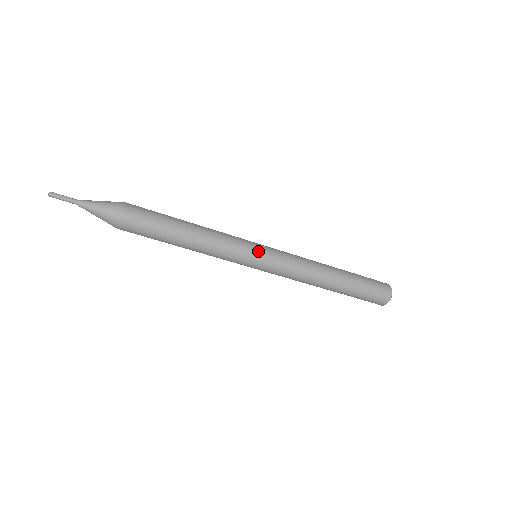
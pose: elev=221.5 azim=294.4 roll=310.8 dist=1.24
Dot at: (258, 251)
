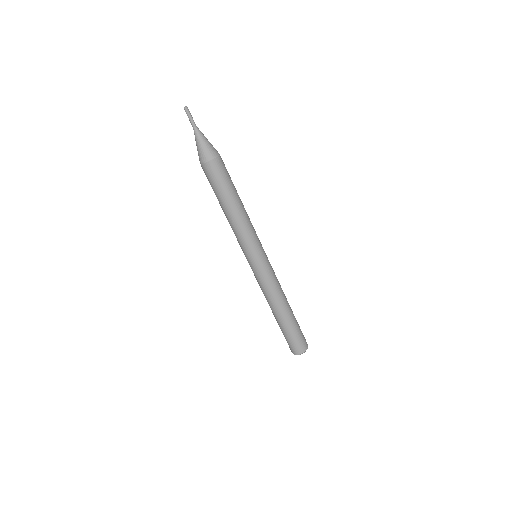
Dot at: occluded
